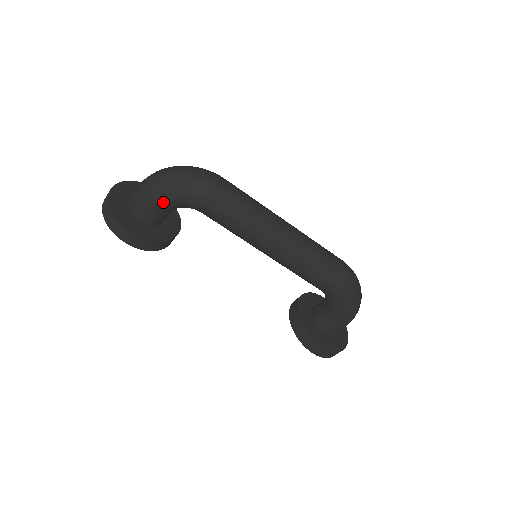
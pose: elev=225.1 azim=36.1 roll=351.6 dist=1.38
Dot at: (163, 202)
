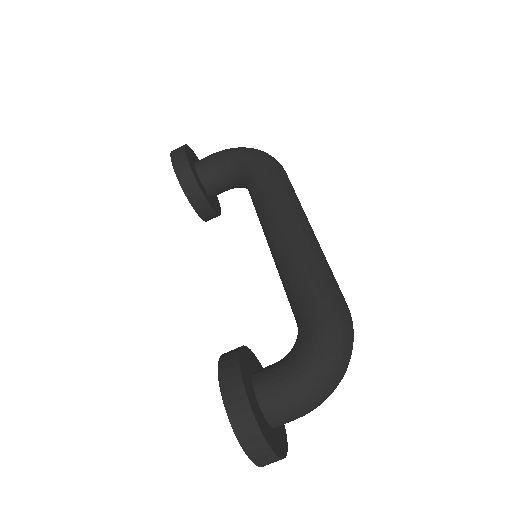
Dot at: (228, 156)
